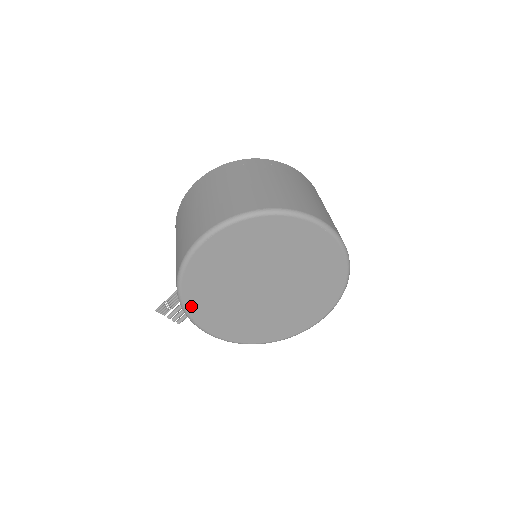
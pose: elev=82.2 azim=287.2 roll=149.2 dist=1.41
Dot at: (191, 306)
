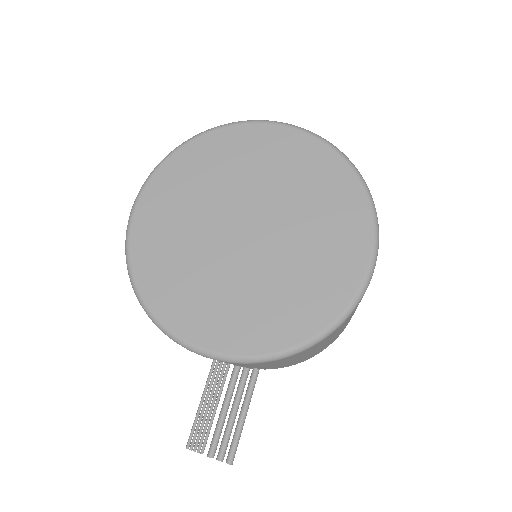
Dot at: (159, 306)
